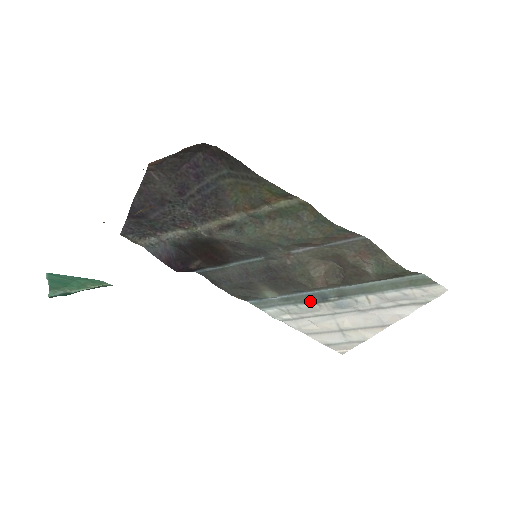
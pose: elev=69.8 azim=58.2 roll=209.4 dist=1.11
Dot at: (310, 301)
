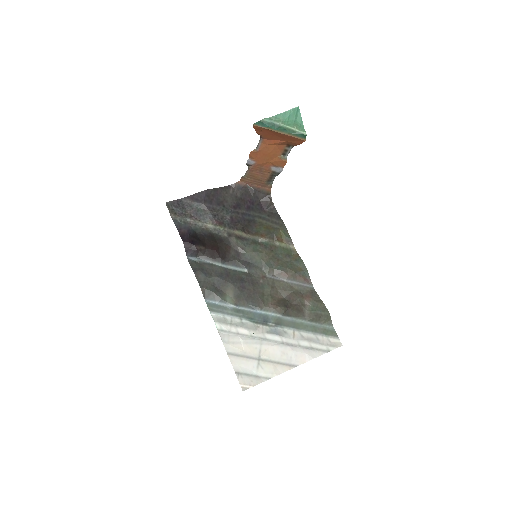
Dot at: (254, 320)
